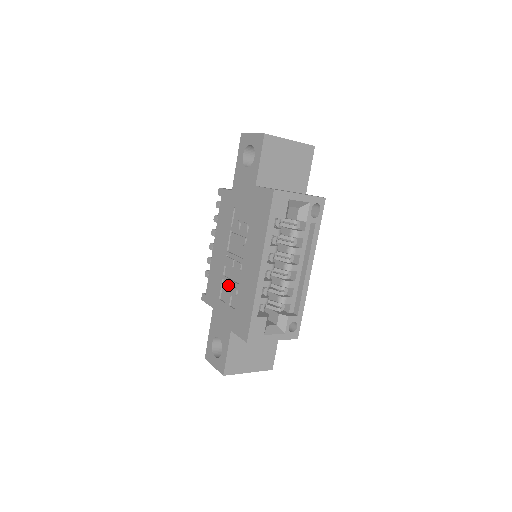
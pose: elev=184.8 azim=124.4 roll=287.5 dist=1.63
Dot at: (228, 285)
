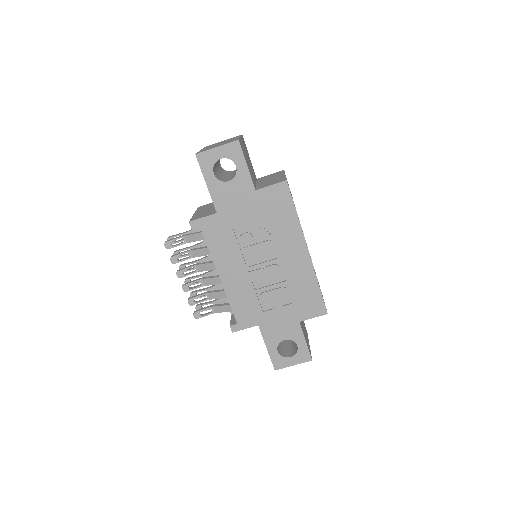
Dot at: (270, 292)
